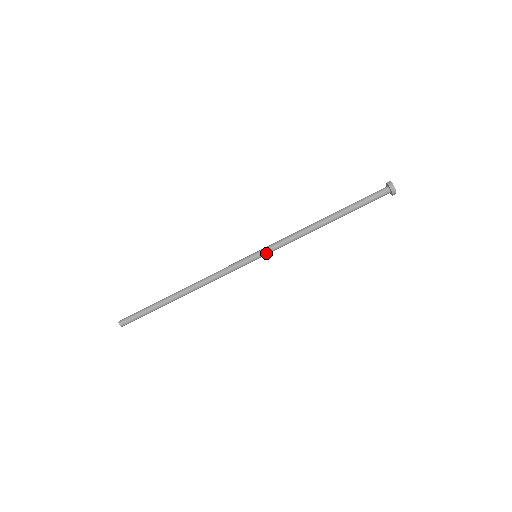
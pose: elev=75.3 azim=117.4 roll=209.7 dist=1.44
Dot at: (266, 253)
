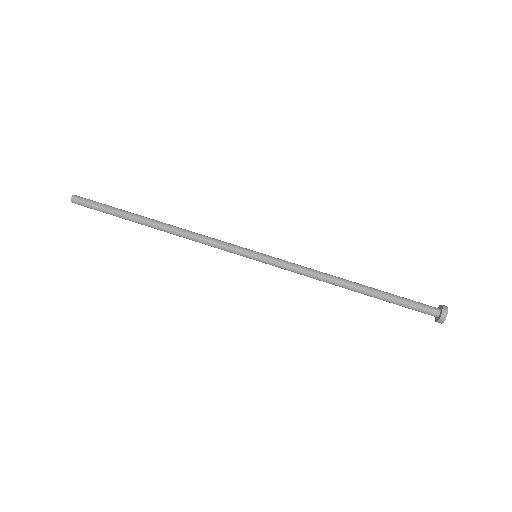
Dot at: (270, 257)
